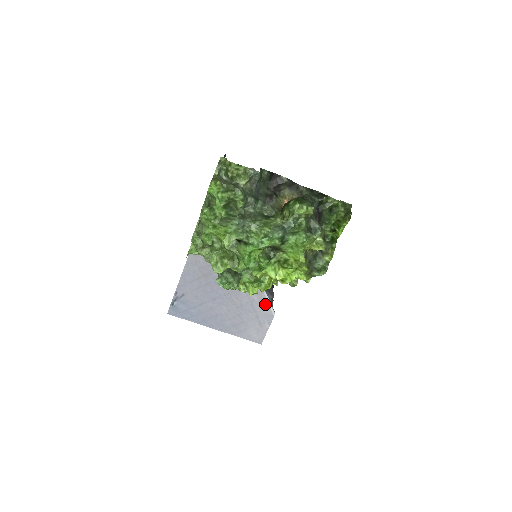
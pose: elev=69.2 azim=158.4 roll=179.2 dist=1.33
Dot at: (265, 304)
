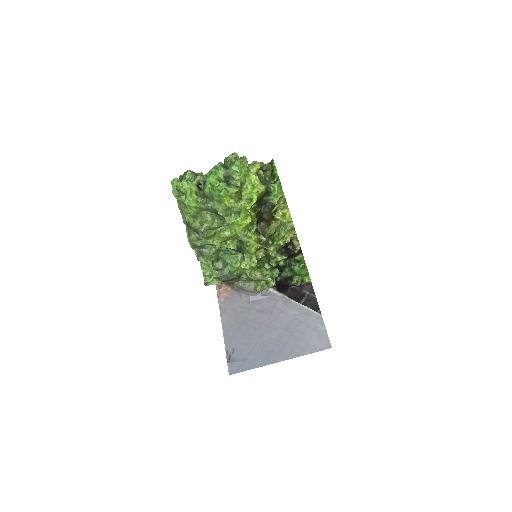
Dot at: (306, 312)
